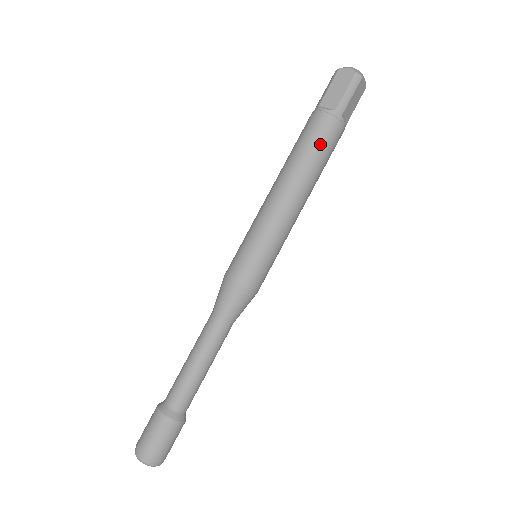
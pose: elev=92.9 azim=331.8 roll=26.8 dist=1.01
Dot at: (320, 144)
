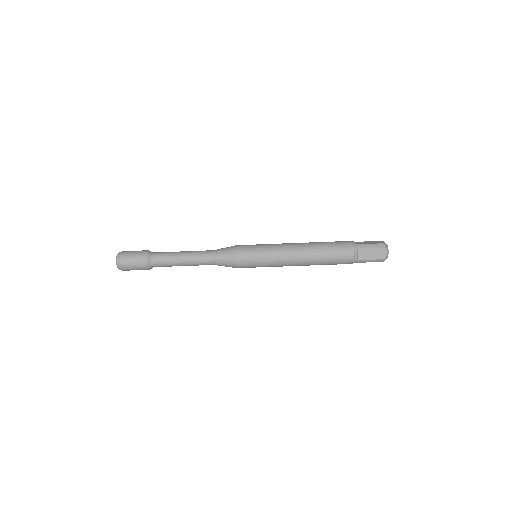
Dot at: (334, 262)
